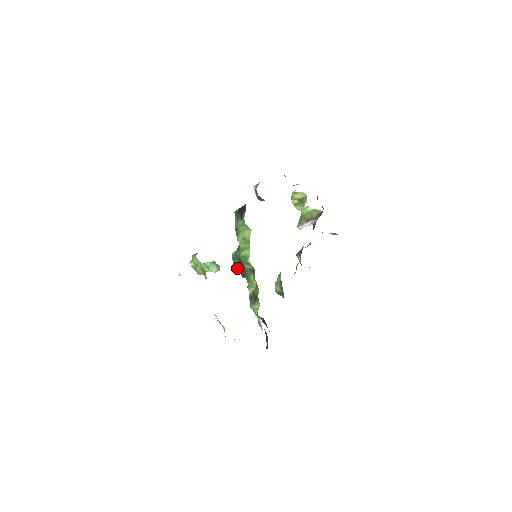
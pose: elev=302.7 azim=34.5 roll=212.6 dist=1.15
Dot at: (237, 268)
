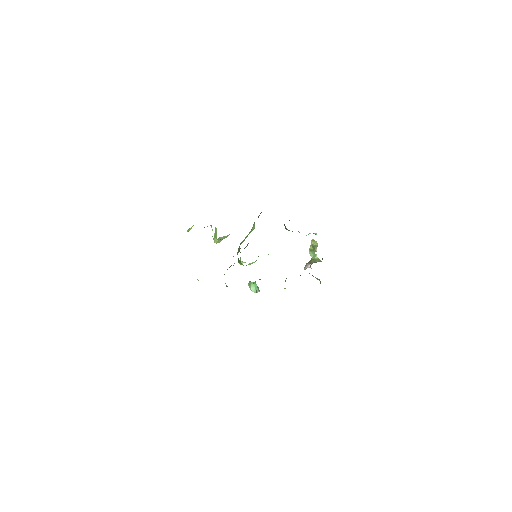
Dot at: occluded
